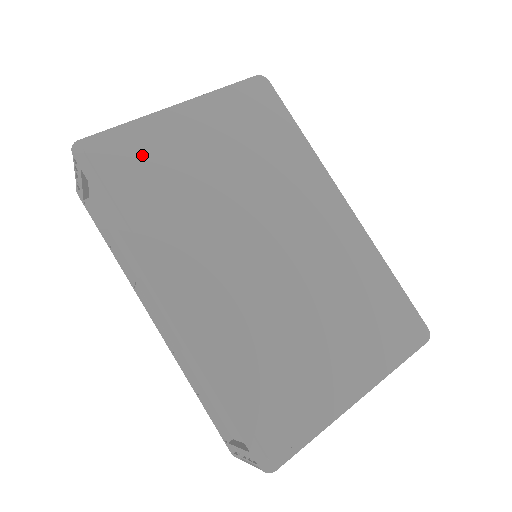
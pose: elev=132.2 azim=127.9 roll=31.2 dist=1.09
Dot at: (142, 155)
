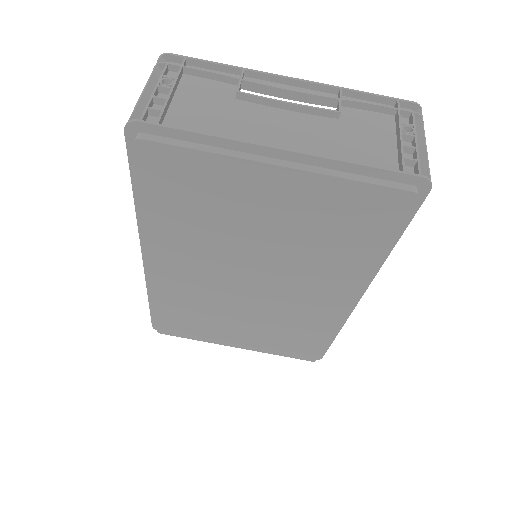
Dot at: (194, 179)
